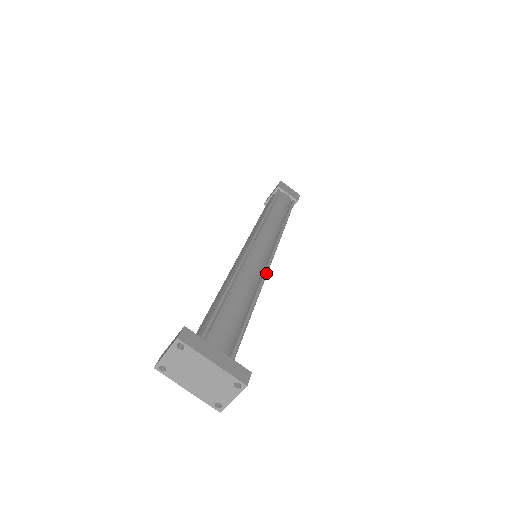
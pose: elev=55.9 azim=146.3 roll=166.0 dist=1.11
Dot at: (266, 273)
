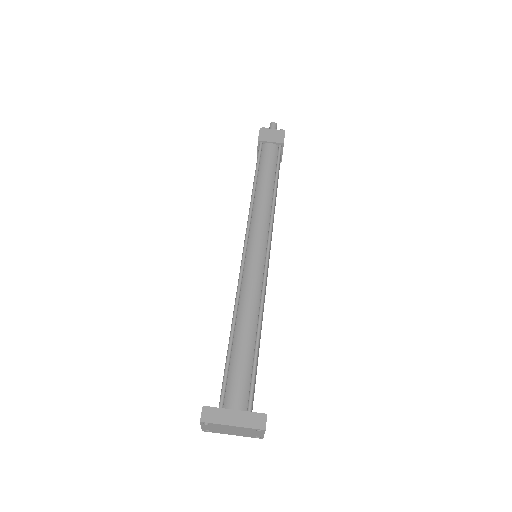
Dot at: (264, 284)
